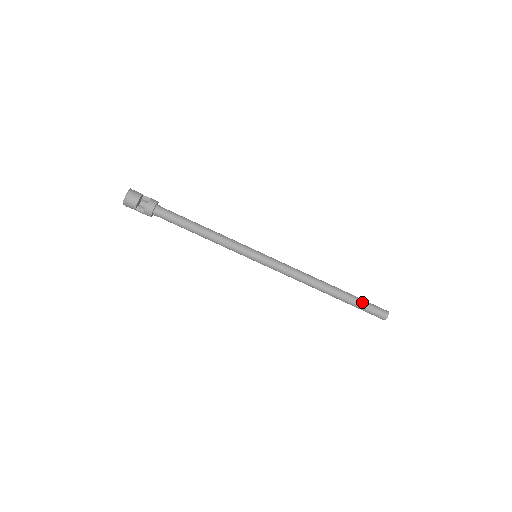
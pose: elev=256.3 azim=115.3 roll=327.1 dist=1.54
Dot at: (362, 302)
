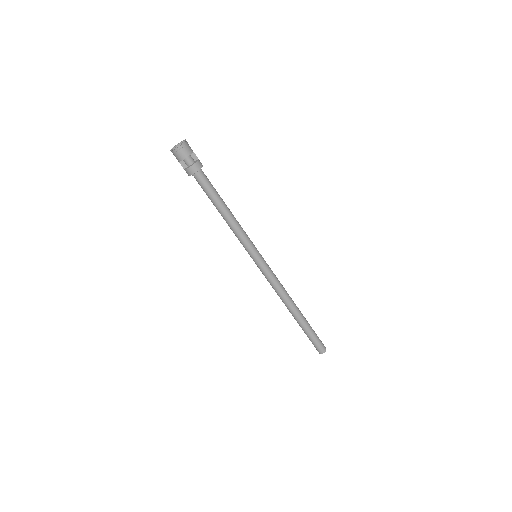
Dot at: (312, 334)
